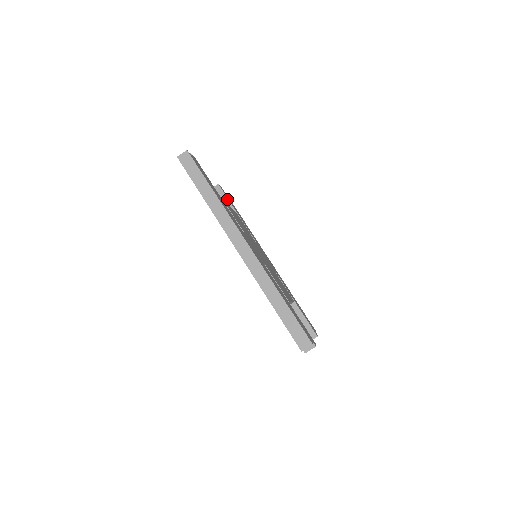
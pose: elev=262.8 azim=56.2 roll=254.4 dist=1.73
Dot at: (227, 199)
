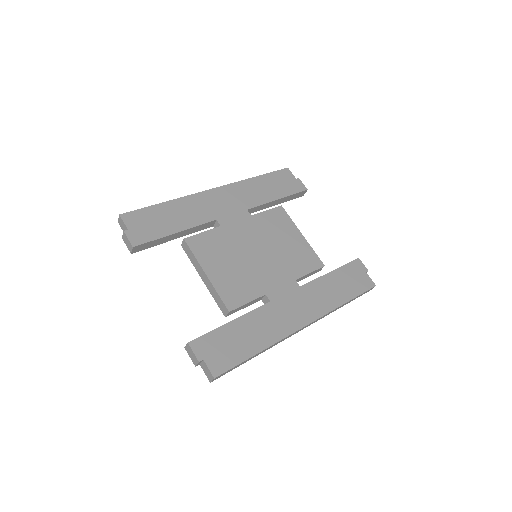
Dot at: (156, 241)
